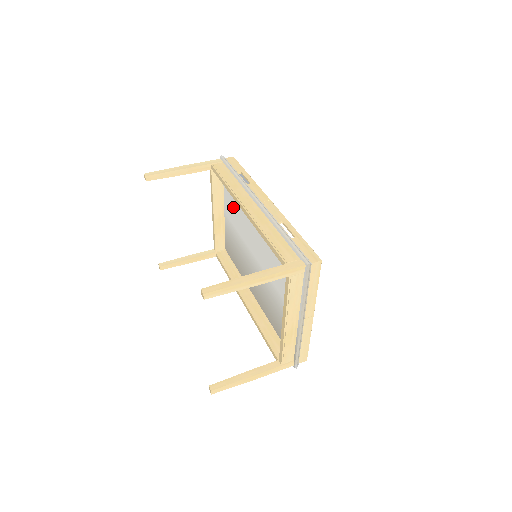
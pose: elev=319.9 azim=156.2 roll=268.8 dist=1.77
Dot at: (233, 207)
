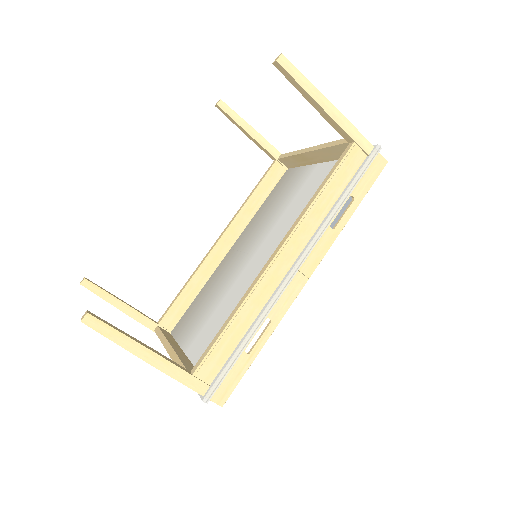
Dot at: (314, 191)
